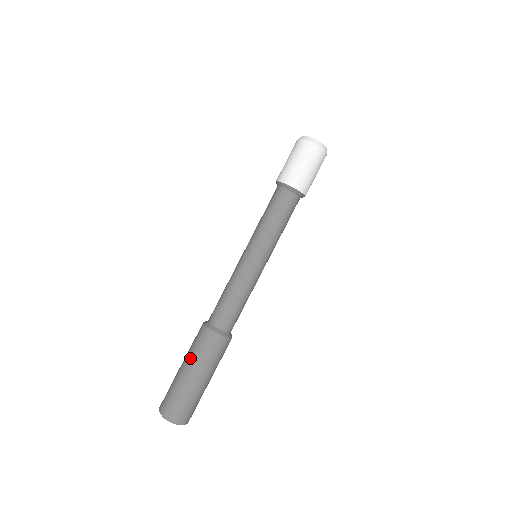
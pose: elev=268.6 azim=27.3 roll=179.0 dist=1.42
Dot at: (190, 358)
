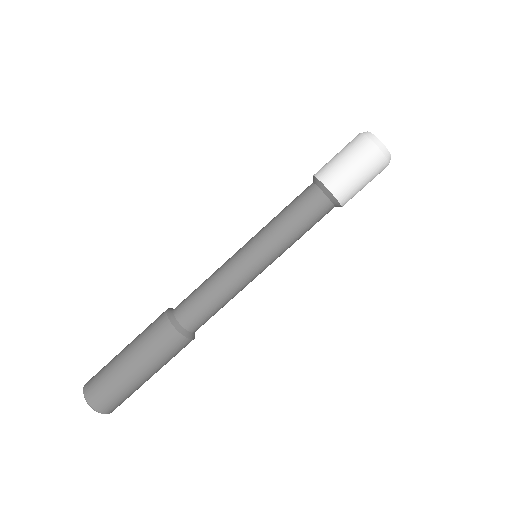
Dot at: (136, 342)
